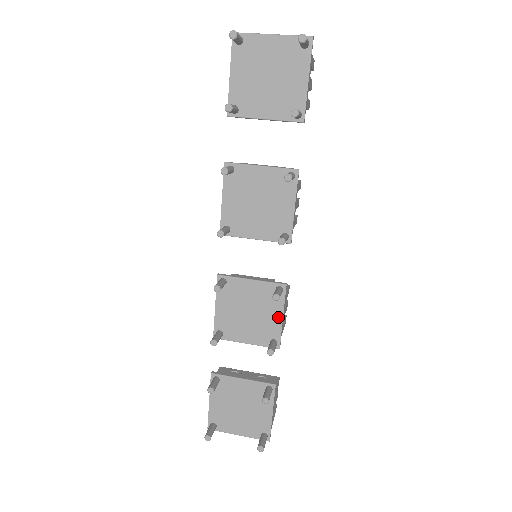
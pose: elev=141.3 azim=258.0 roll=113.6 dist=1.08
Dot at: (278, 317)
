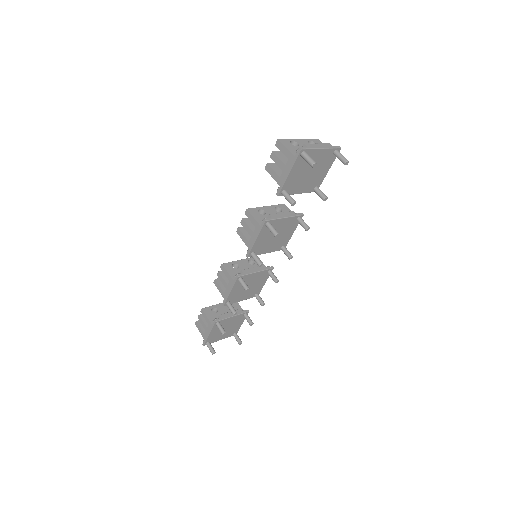
Dot at: (263, 283)
